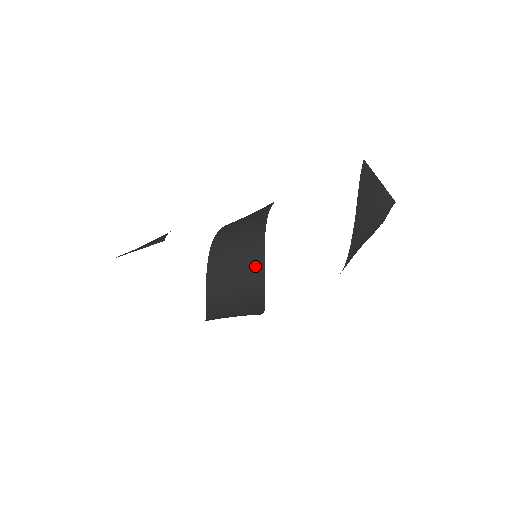
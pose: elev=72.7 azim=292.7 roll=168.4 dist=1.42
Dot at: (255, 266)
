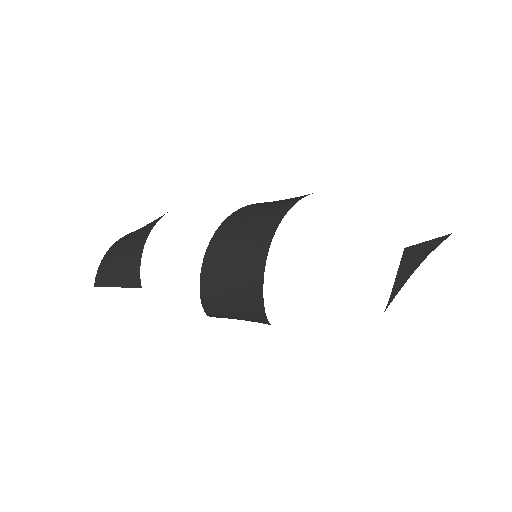
Dot at: (260, 322)
